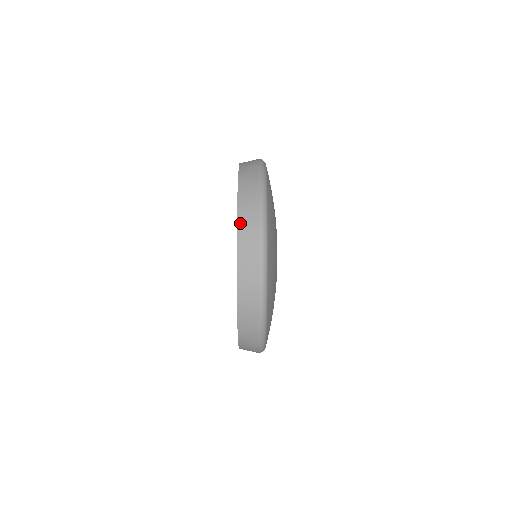
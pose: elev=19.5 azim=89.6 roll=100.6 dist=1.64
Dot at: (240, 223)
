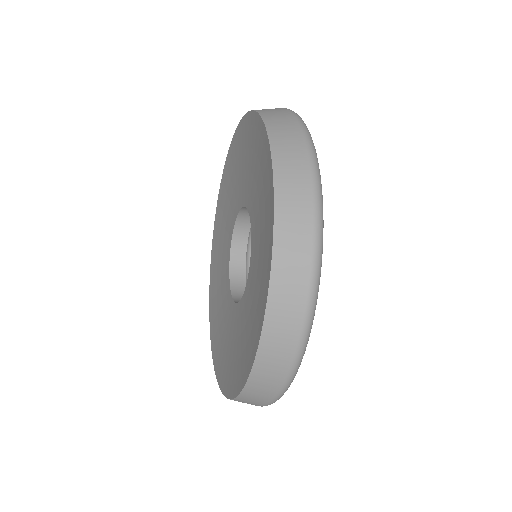
Dot at: (261, 356)
